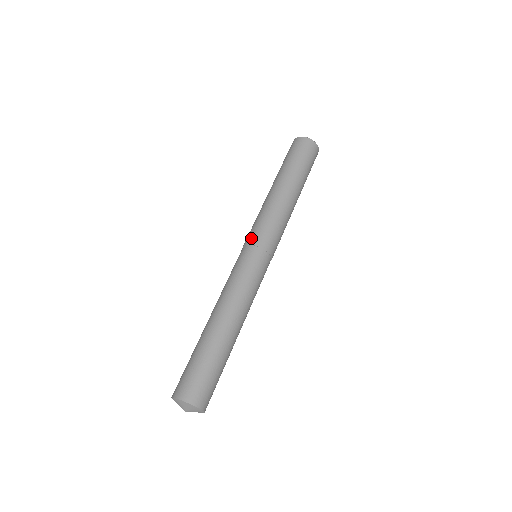
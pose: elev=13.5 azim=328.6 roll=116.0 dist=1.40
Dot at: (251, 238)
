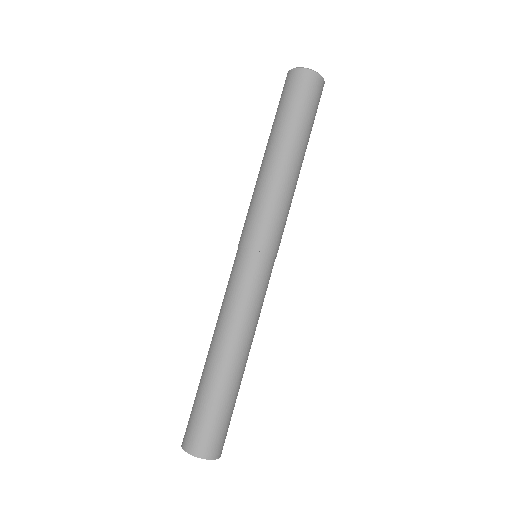
Dot at: (255, 240)
